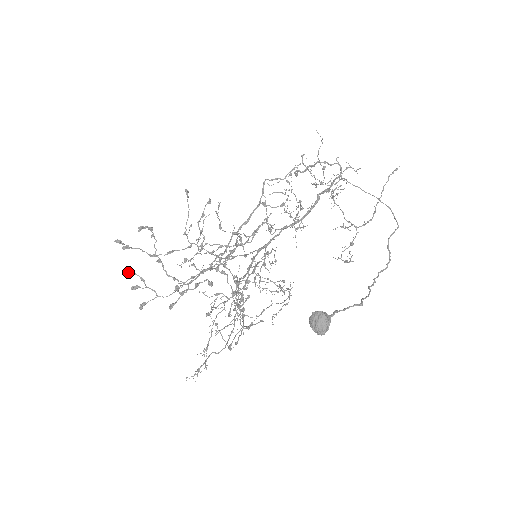
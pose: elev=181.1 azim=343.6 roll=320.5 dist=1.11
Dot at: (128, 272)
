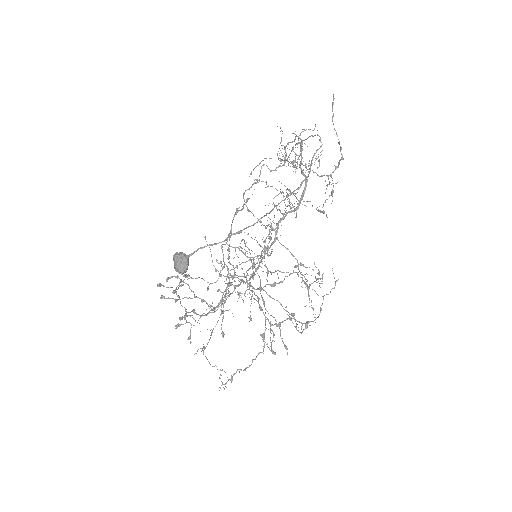
Dot at: (181, 318)
